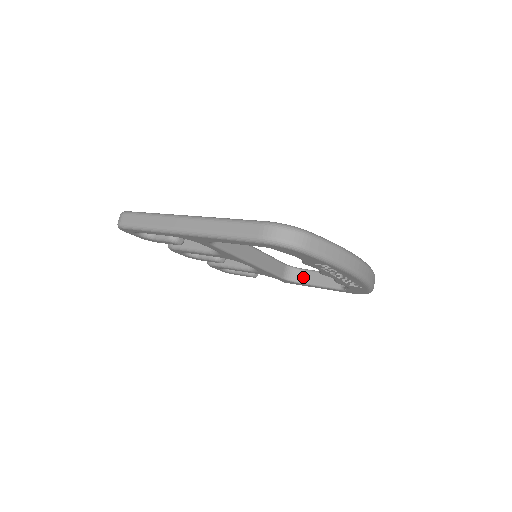
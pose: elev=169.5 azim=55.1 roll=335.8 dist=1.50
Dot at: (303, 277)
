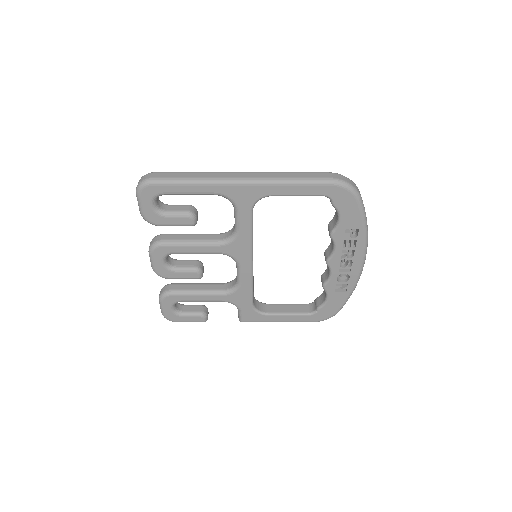
Dot at: (268, 309)
